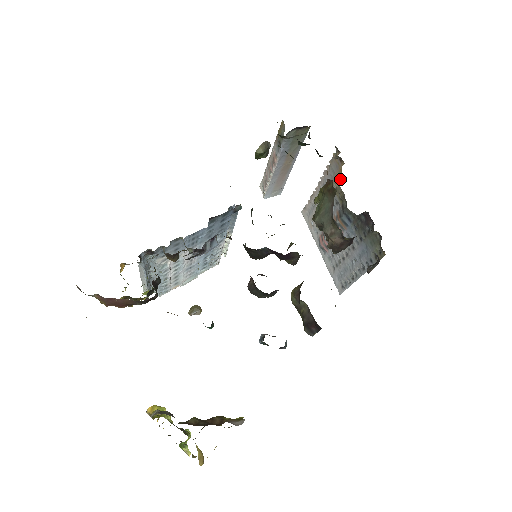
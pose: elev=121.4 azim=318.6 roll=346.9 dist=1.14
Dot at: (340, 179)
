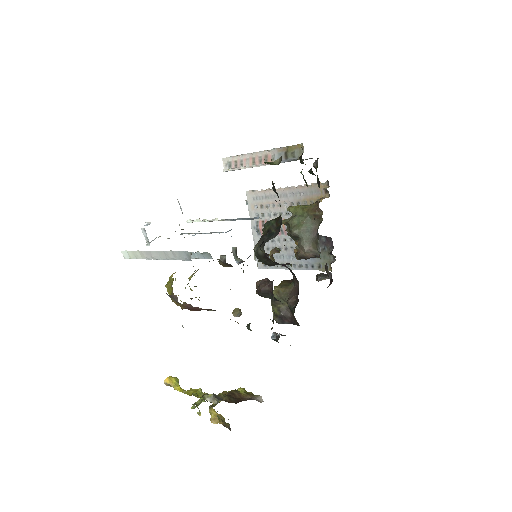
Dot at: occluded
